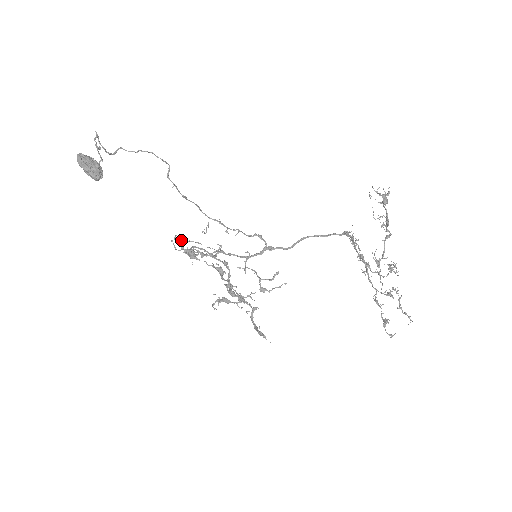
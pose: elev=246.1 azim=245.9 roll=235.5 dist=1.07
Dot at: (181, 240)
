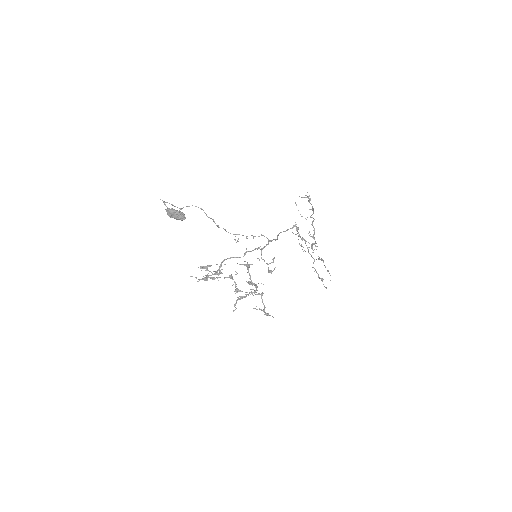
Dot at: (206, 266)
